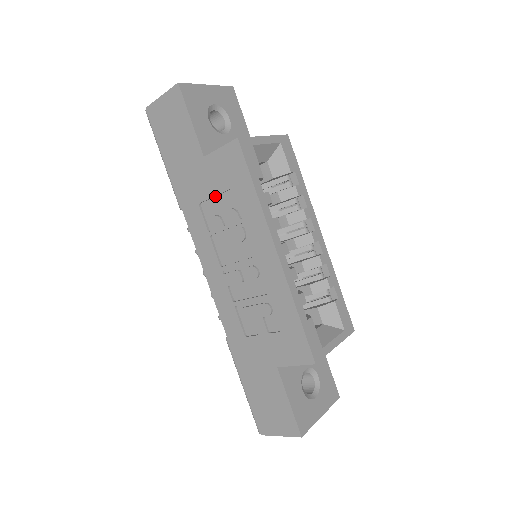
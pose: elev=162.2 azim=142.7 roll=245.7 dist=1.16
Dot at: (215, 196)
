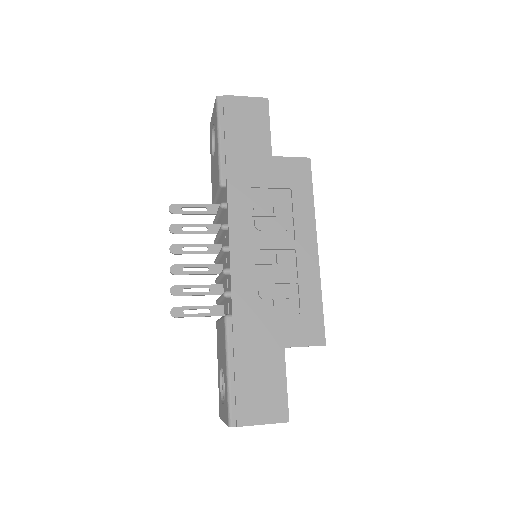
Dot at: (269, 188)
